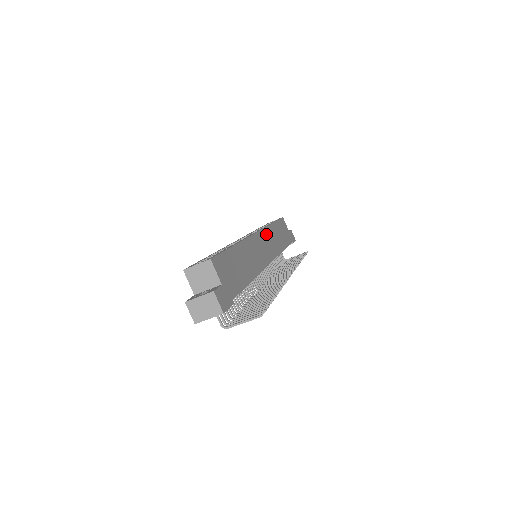
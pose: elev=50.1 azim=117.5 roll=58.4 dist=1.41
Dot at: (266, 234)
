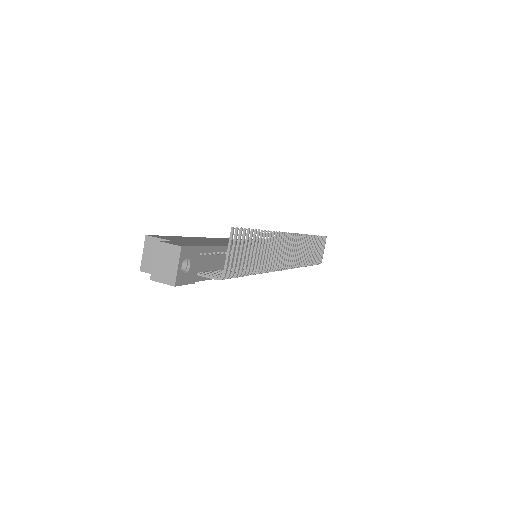
Dot at: occluded
